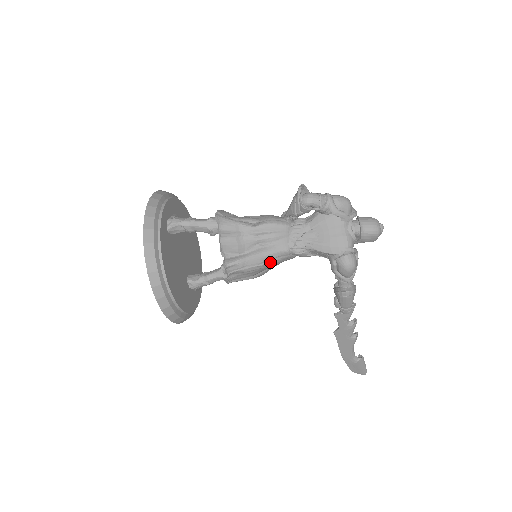
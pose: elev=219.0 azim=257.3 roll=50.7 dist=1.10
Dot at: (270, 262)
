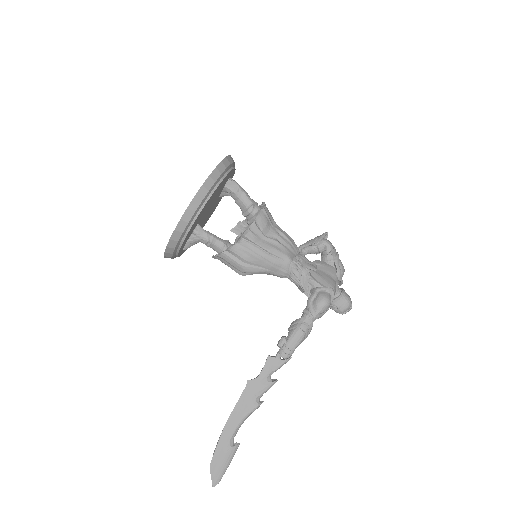
Dot at: (273, 257)
